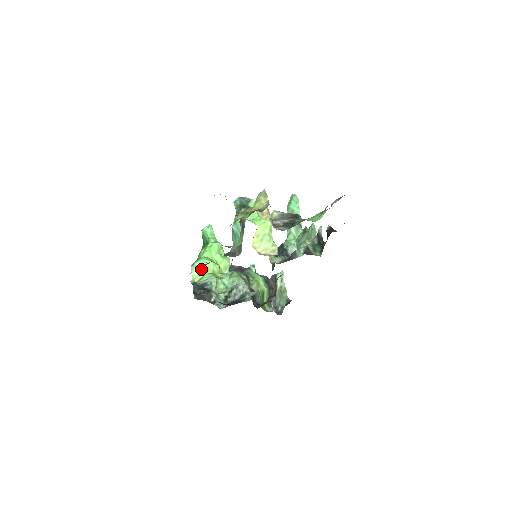
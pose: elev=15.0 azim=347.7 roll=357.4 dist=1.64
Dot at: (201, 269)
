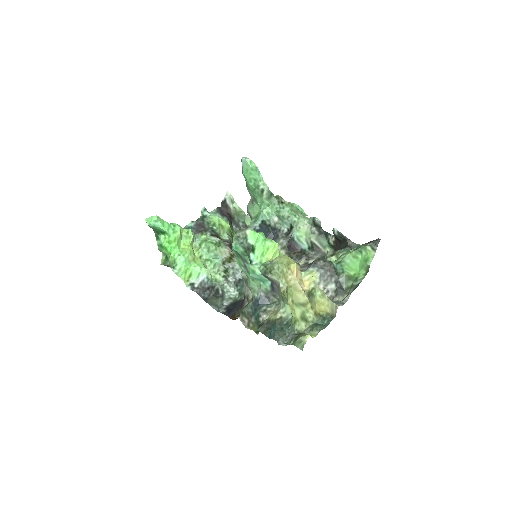
Dot at: (185, 269)
